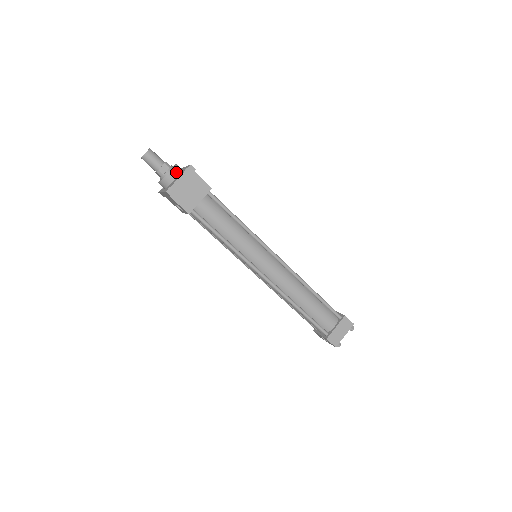
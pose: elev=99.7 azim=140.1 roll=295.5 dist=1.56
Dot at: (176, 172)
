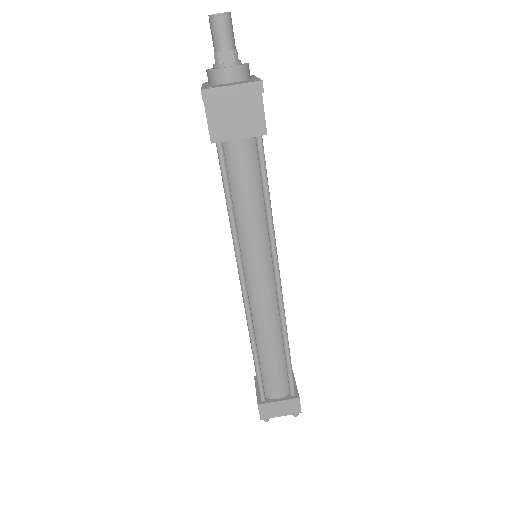
Dot at: (238, 74)
